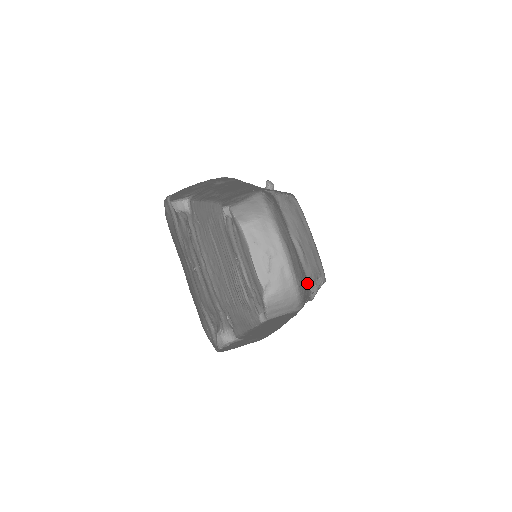
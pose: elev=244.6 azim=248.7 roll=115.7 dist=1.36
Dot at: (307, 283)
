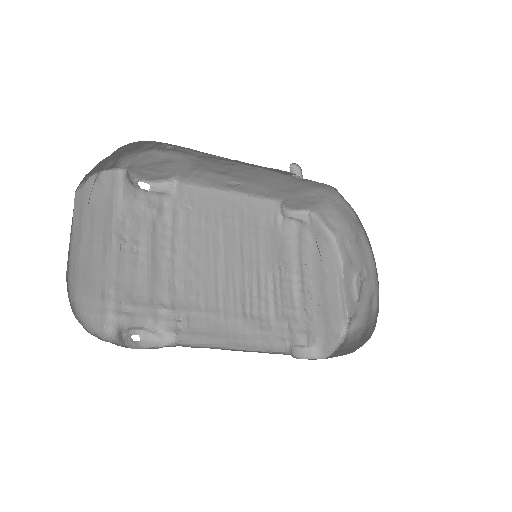
Dot at: occluded
